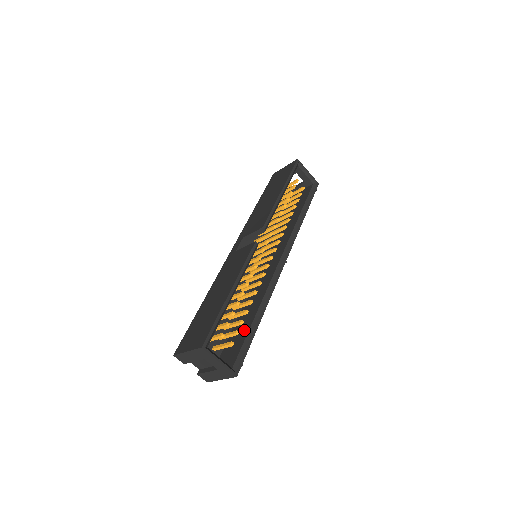
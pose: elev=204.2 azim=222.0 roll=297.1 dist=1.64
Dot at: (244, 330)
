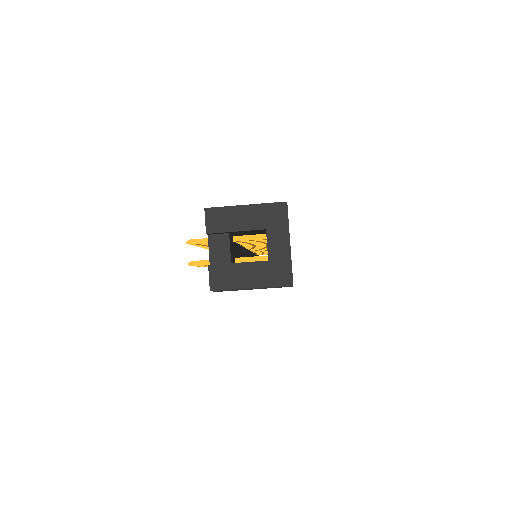
Dot at: occluded
